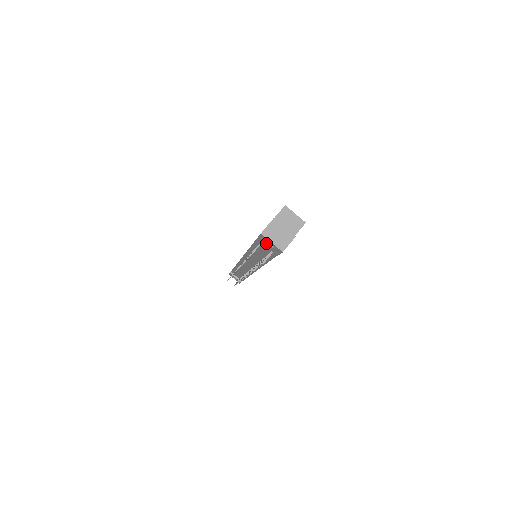
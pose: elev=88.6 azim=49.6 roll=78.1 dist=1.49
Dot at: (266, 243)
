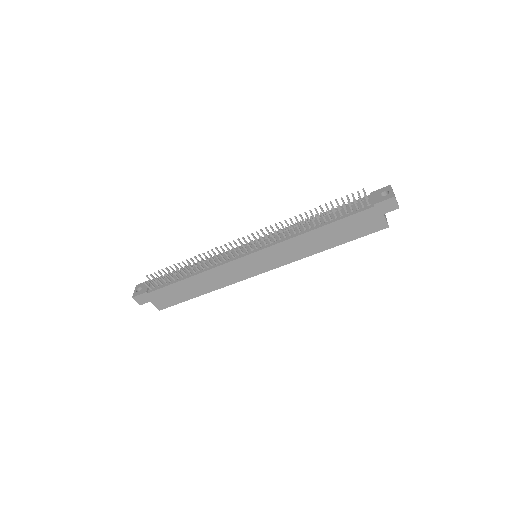
Dot at: (380, 194)
